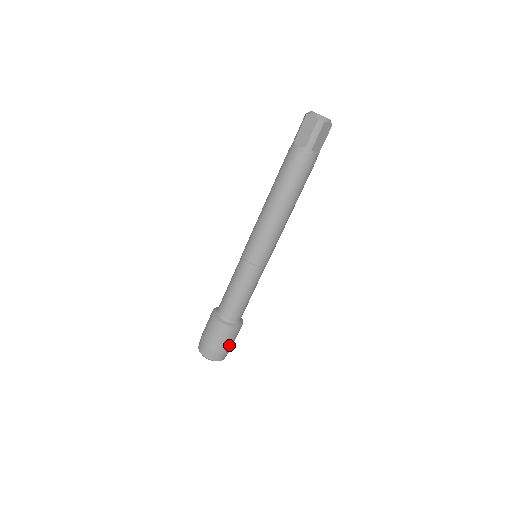
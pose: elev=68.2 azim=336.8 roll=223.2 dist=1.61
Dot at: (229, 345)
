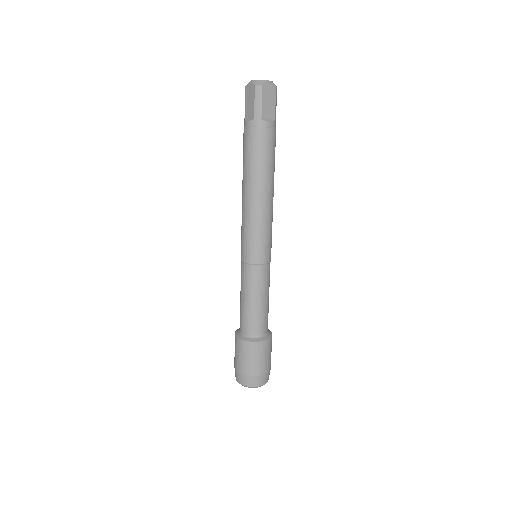
Dot at: (263, 365)
